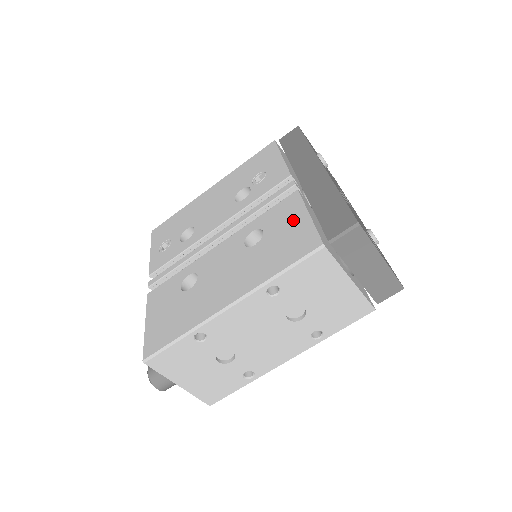
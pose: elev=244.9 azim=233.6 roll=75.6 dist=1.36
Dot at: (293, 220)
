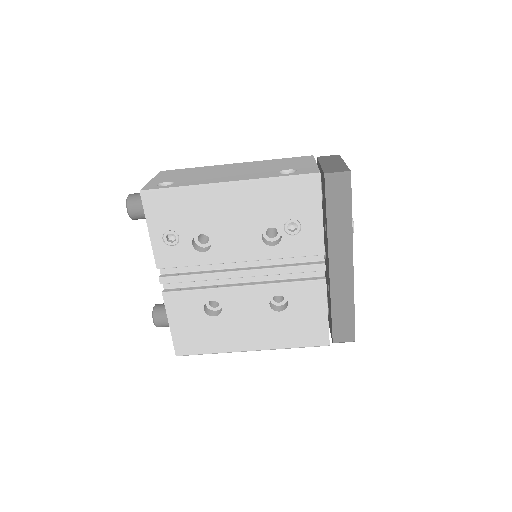
Dot at: (315, 310)
